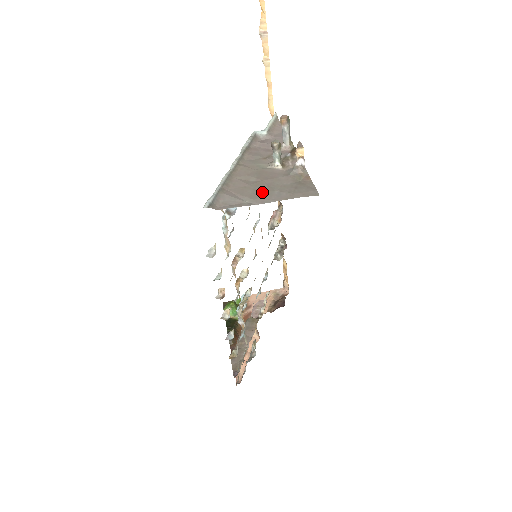
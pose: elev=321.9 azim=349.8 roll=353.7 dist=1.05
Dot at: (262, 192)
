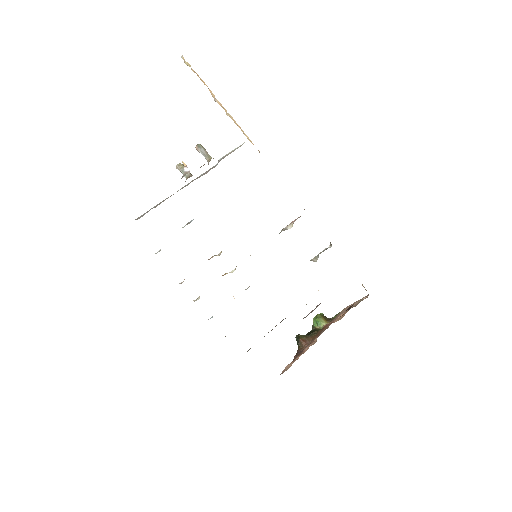
Dot at: occluded
